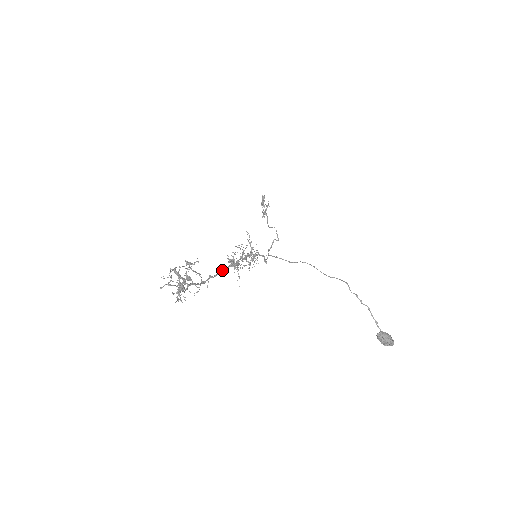
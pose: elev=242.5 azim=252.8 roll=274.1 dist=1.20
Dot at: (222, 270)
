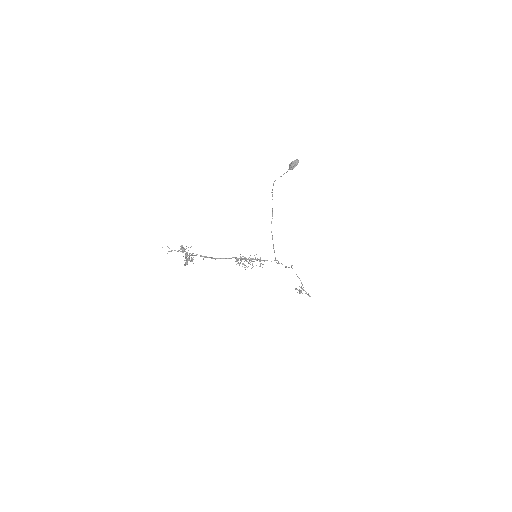
Dot at: (225, 258)
